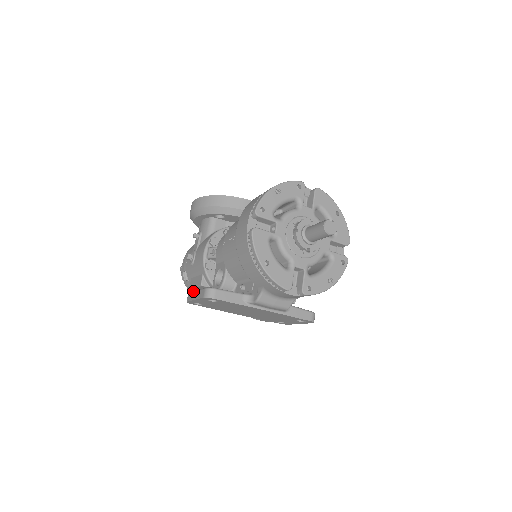
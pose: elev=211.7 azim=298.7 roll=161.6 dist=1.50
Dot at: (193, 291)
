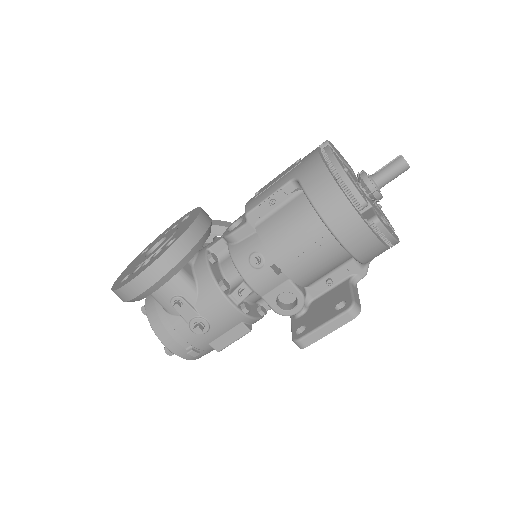
Dot at: (312, 332)
